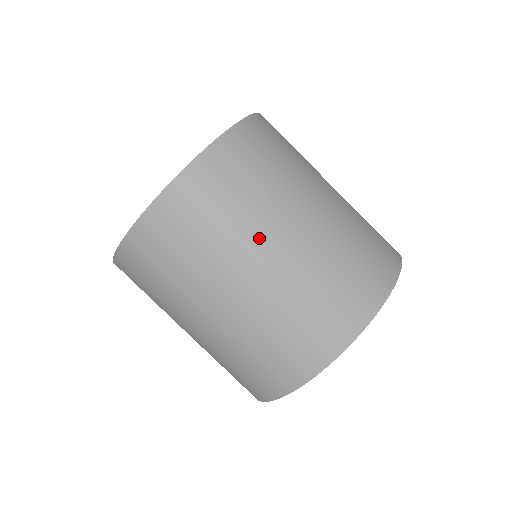
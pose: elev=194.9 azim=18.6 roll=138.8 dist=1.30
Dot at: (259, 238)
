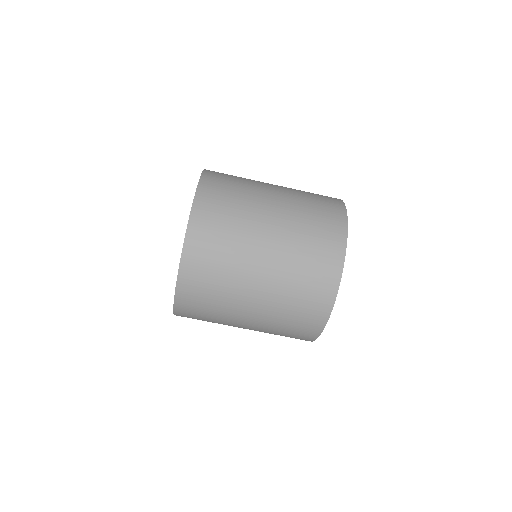
Dot at: (251, 251)
